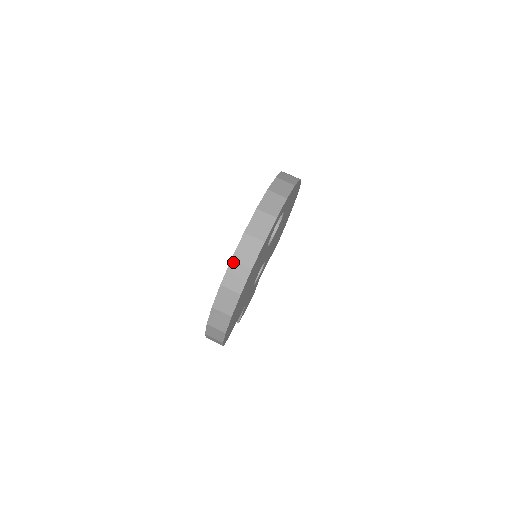
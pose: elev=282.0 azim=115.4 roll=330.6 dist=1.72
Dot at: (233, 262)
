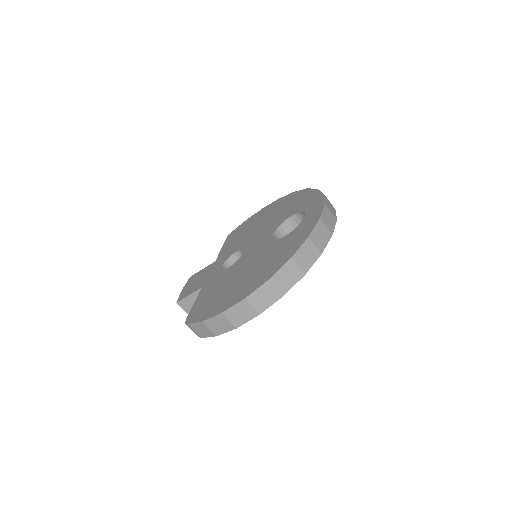
Dot at: (291, 262)
